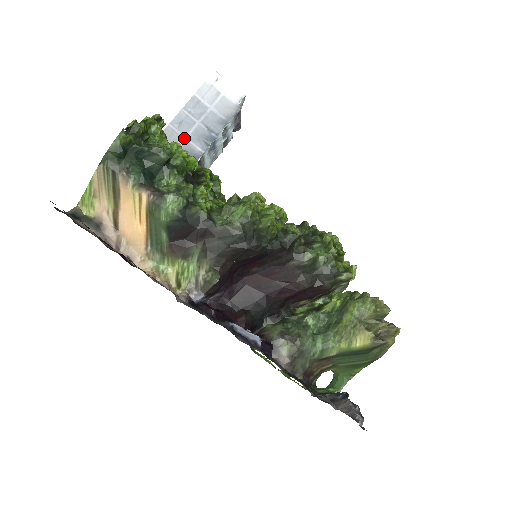
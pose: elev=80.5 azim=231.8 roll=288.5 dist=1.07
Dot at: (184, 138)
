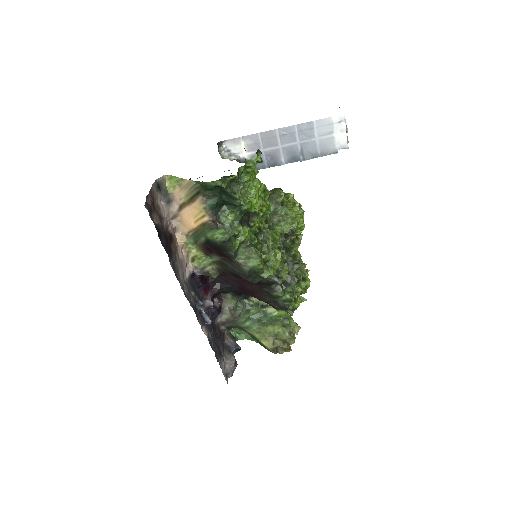
Dot at: (279, 146)
